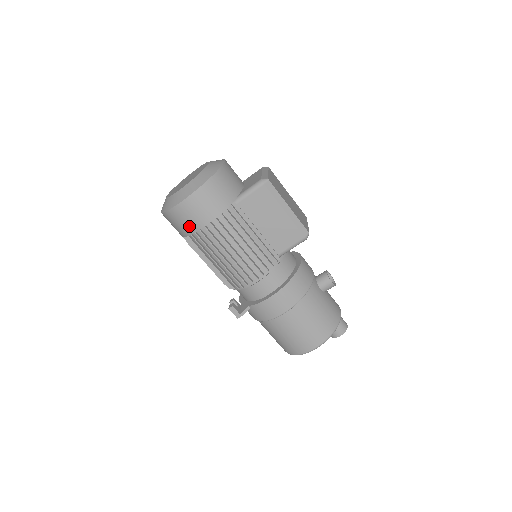
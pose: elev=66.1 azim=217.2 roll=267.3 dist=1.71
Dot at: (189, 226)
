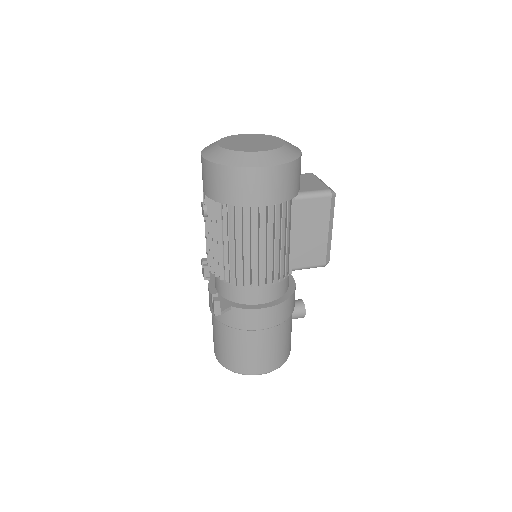
Dot at: (243, 196)
